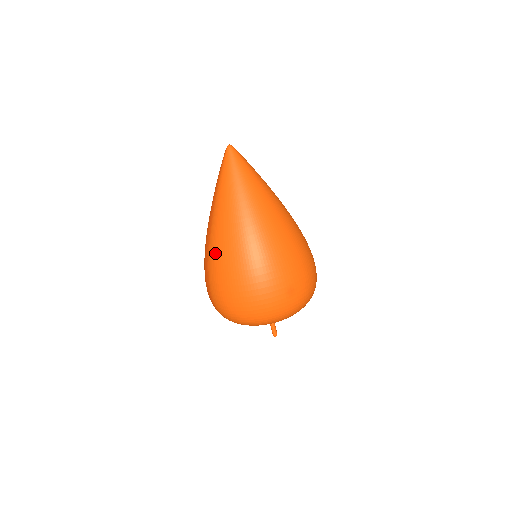
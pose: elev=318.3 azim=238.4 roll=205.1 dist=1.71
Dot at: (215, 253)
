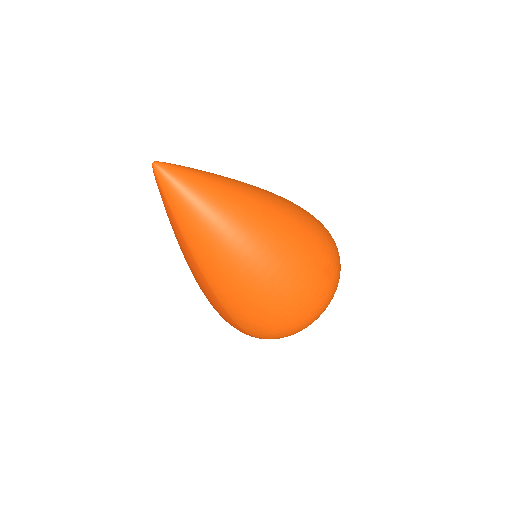
Dot at: (223, 291)
